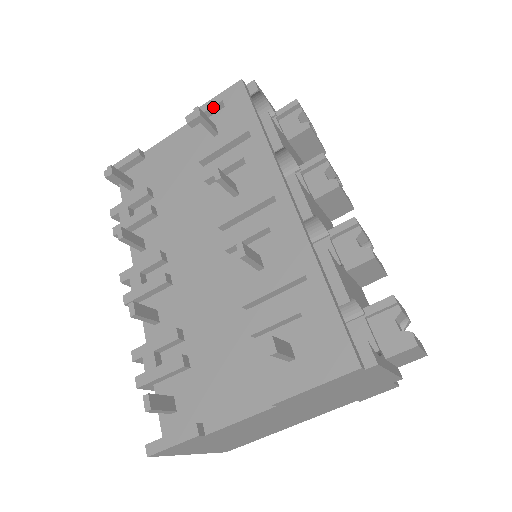
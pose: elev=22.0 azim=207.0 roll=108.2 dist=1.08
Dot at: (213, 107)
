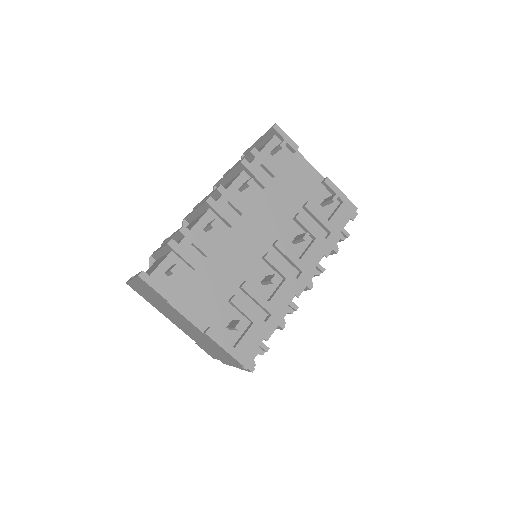
Dot at: occluded
